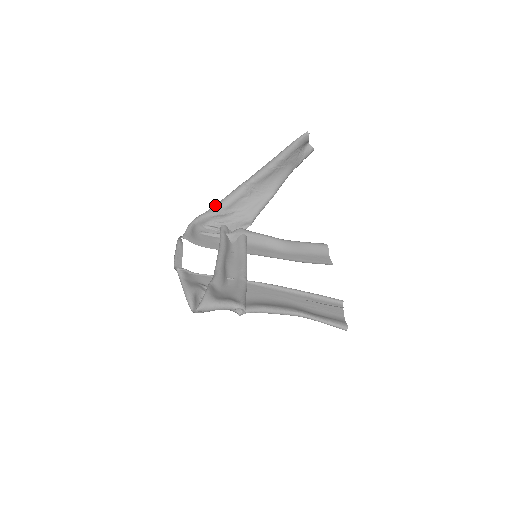
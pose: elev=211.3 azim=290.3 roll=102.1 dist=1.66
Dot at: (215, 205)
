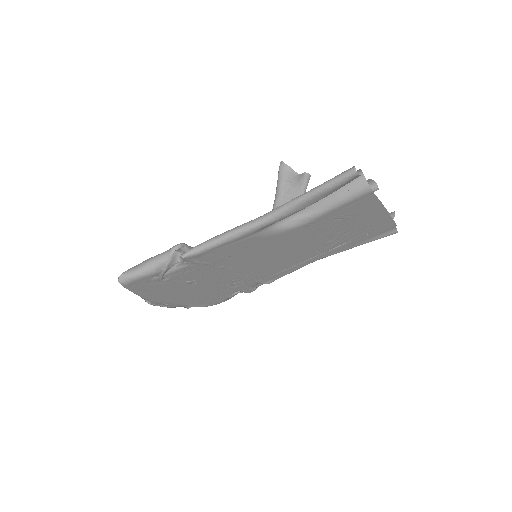
Dot at: occluded
